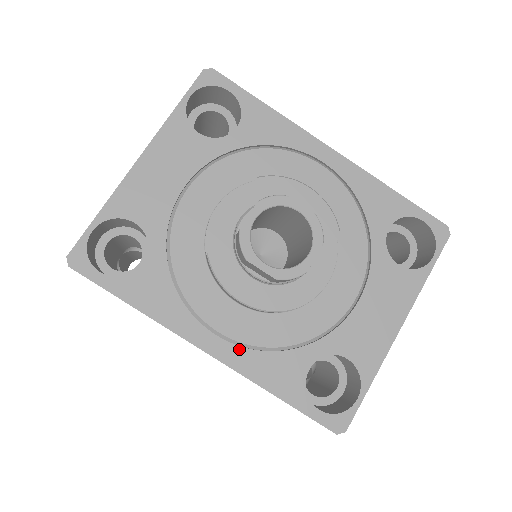
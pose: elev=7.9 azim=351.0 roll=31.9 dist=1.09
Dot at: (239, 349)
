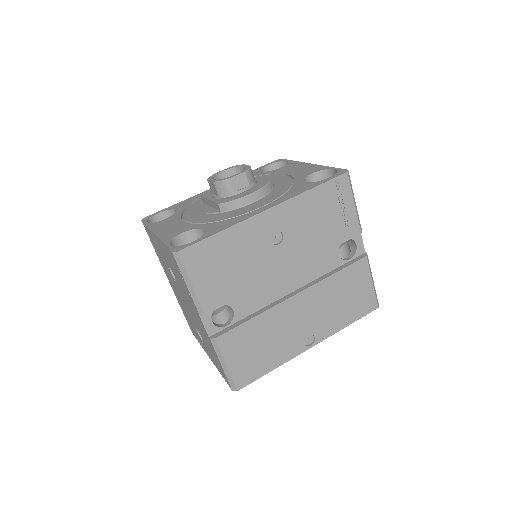
Dot at: (276, 200)
